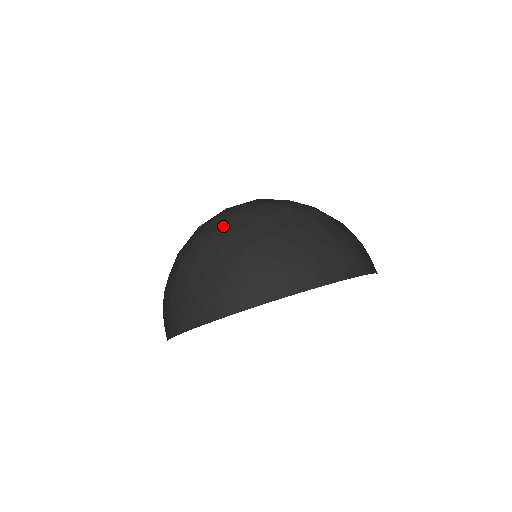
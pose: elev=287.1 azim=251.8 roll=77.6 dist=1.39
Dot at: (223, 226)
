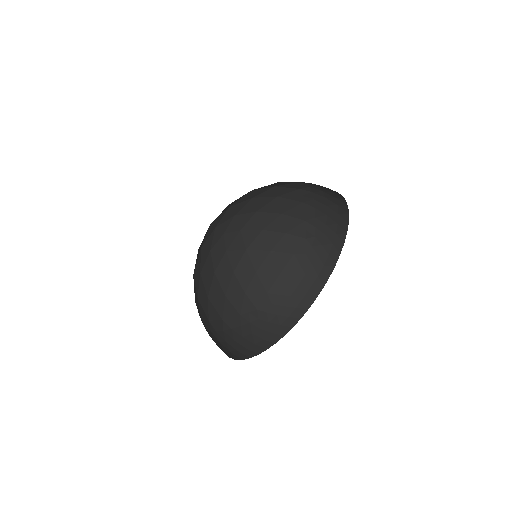
Dot at: (218, 268)
